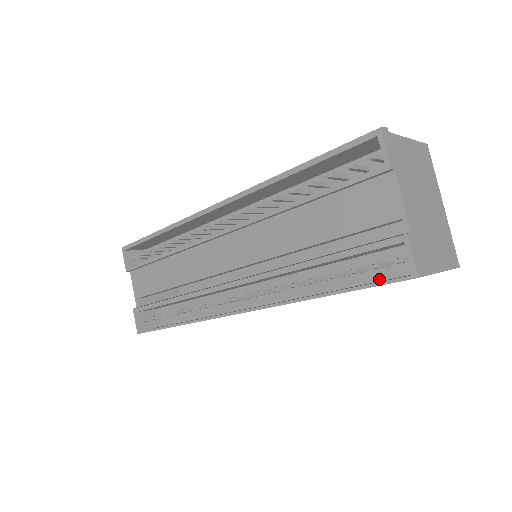
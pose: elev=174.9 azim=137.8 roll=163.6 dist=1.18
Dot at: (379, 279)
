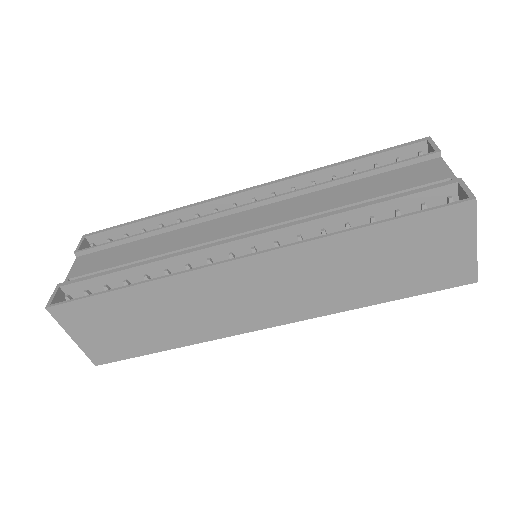
Dot at: (414, 245)
